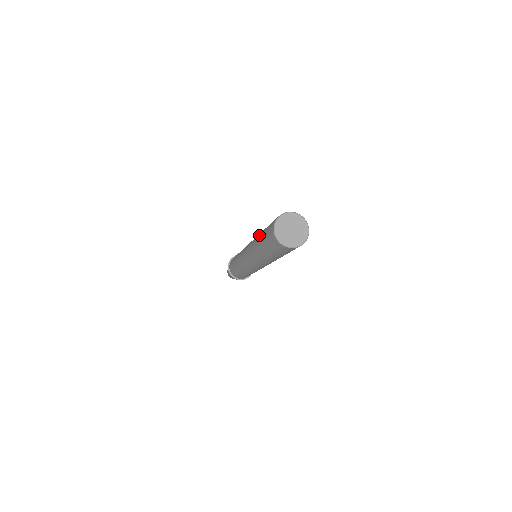
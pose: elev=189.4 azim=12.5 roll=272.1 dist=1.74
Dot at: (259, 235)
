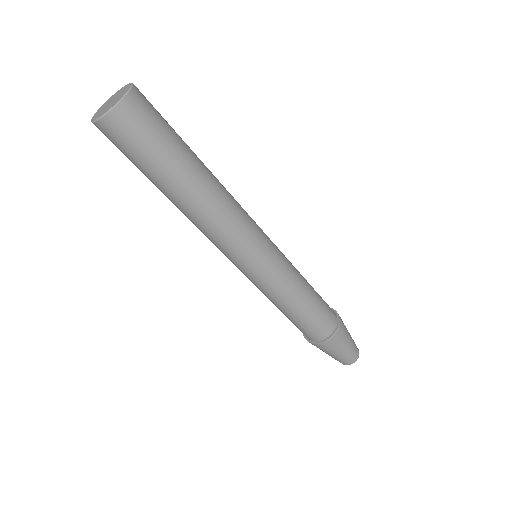
Dot at: occluded
